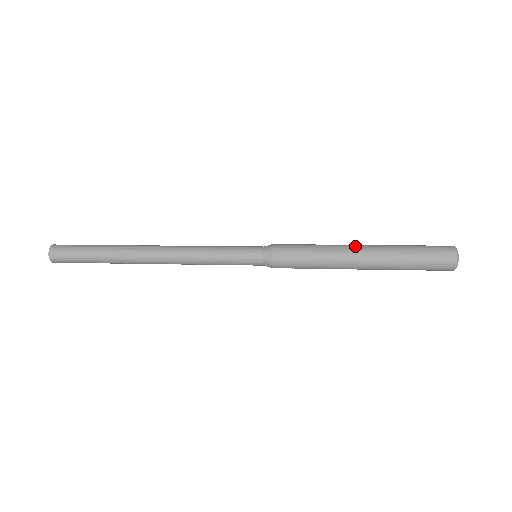
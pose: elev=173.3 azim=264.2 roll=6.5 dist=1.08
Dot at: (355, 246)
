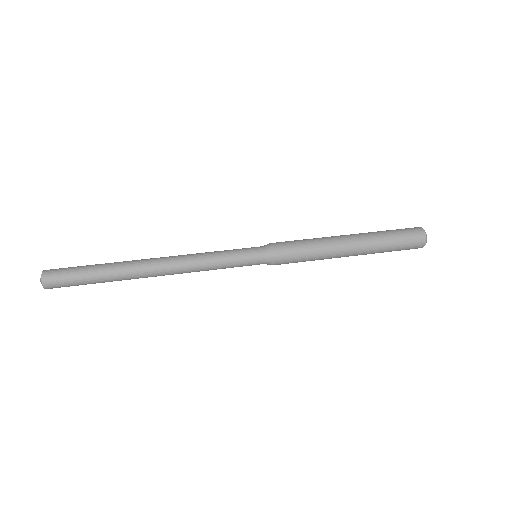
Dot at: (345, 241)
